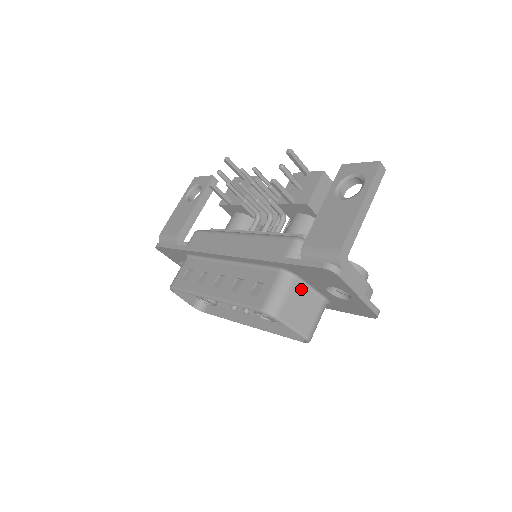
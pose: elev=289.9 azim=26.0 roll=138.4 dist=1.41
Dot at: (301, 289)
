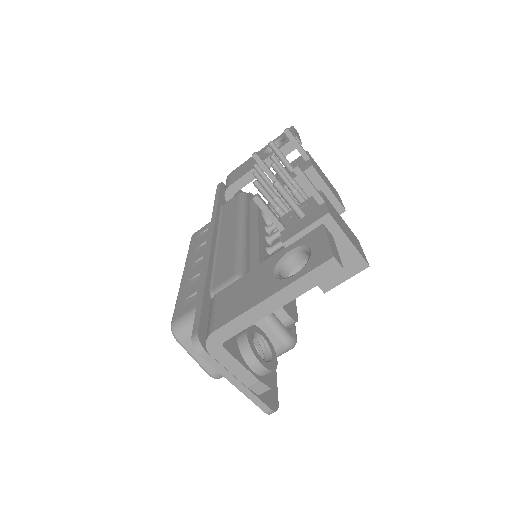
Dot at: occluded
